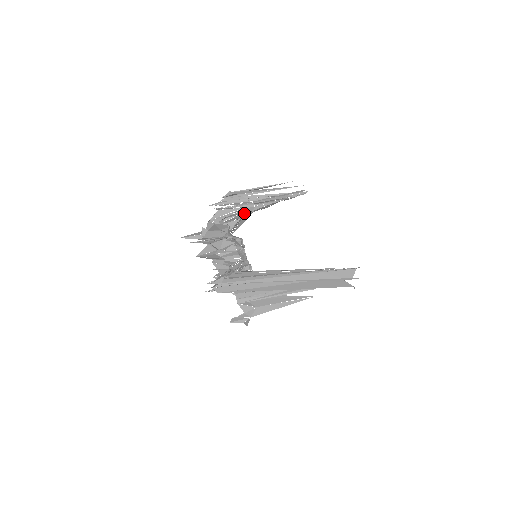
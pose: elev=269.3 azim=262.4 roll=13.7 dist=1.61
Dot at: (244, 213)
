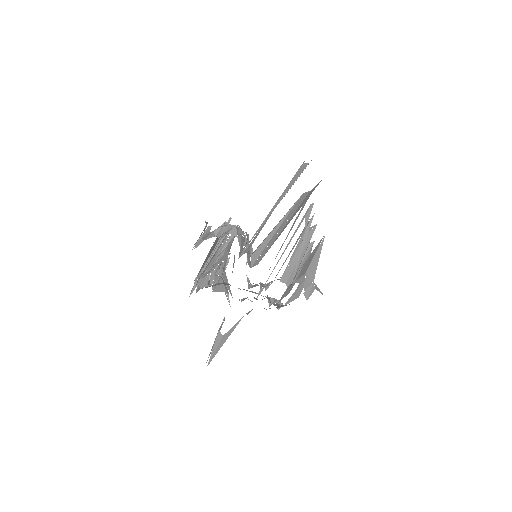
Dot at: occluded
